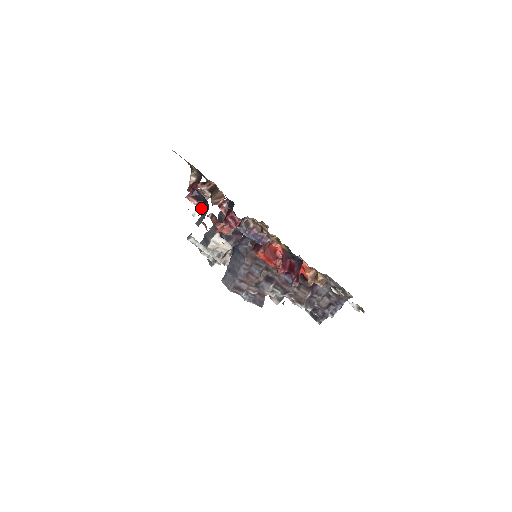
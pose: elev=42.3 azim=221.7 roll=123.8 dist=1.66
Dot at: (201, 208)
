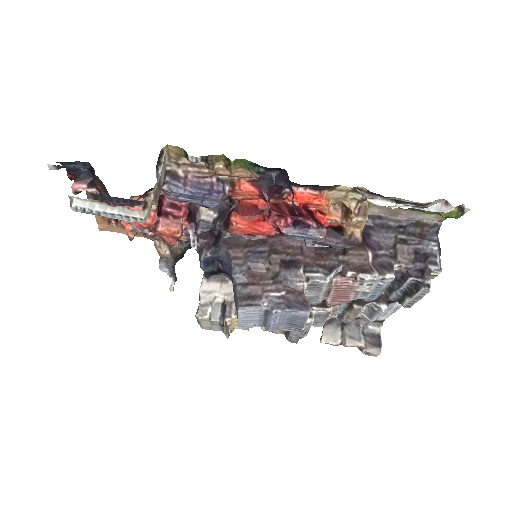
Dot at: (96, 188)
